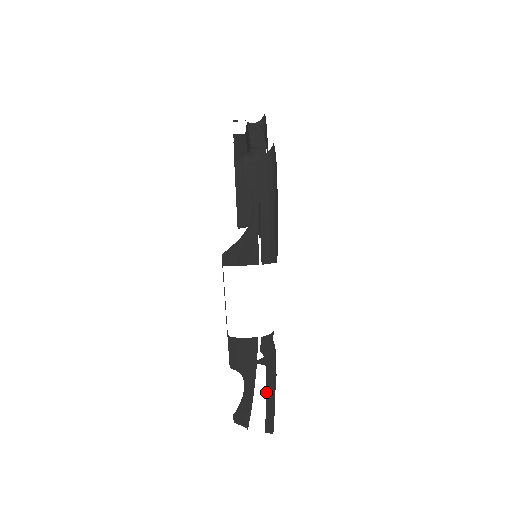
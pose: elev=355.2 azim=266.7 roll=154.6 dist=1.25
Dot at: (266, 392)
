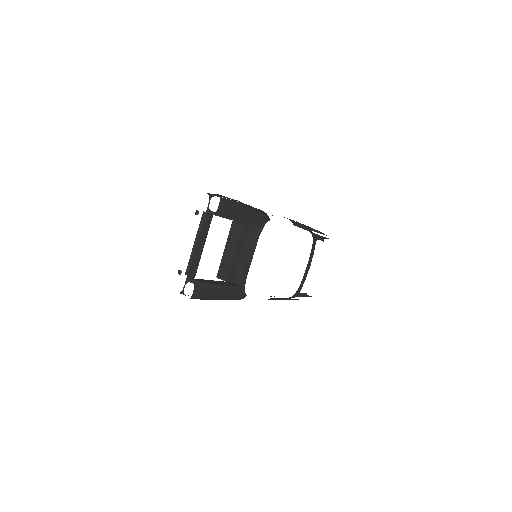
Dot at: occluded
